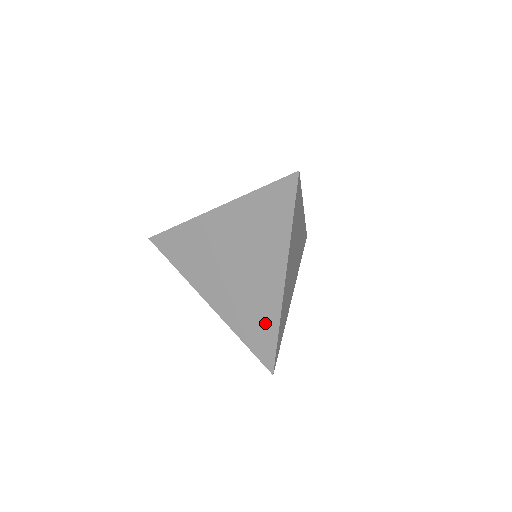
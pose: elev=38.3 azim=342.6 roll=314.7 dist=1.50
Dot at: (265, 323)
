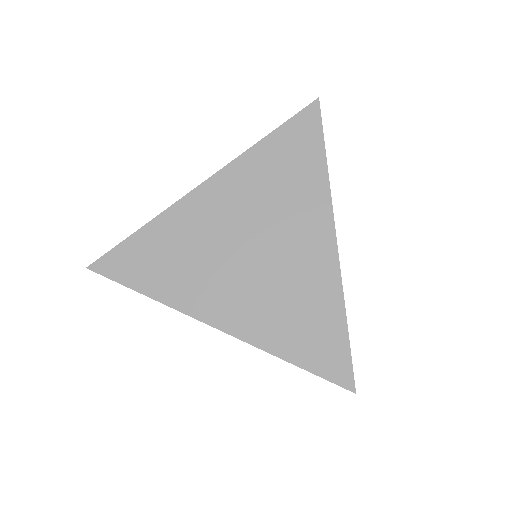
Dot at: (322, 315)
